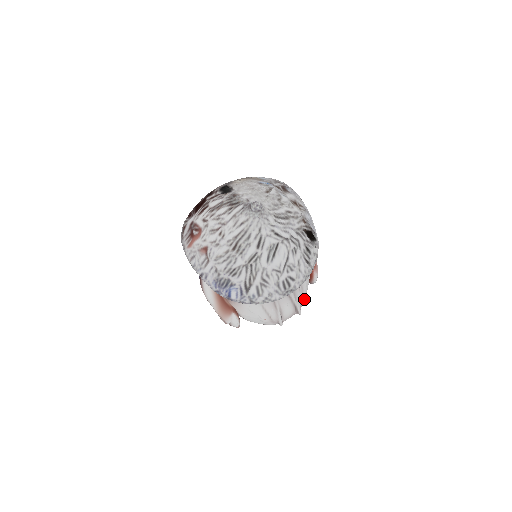
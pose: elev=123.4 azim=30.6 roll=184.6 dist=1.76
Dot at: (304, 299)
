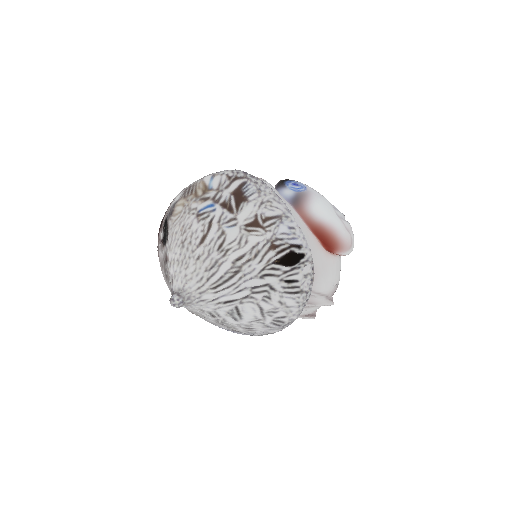
Dot at: (333, 288)
